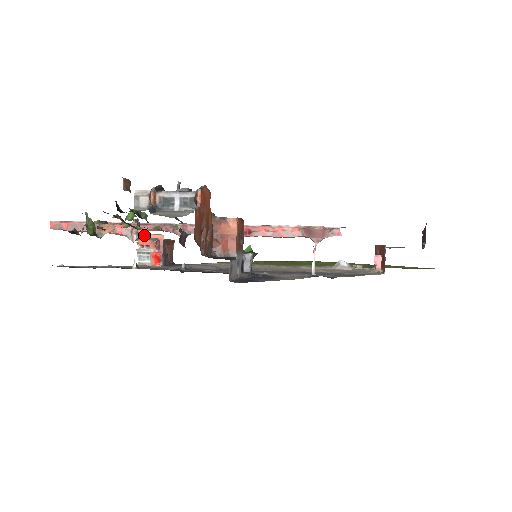
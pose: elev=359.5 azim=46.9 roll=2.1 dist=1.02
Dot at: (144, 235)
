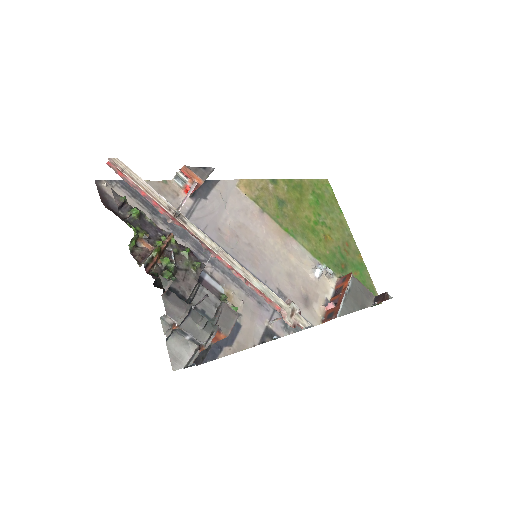
Dot at: (189, 169)
